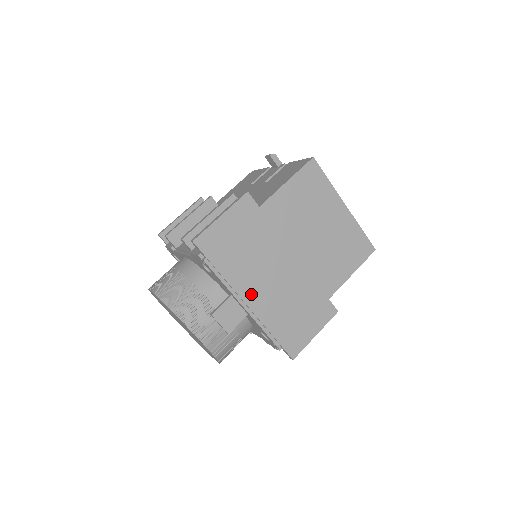
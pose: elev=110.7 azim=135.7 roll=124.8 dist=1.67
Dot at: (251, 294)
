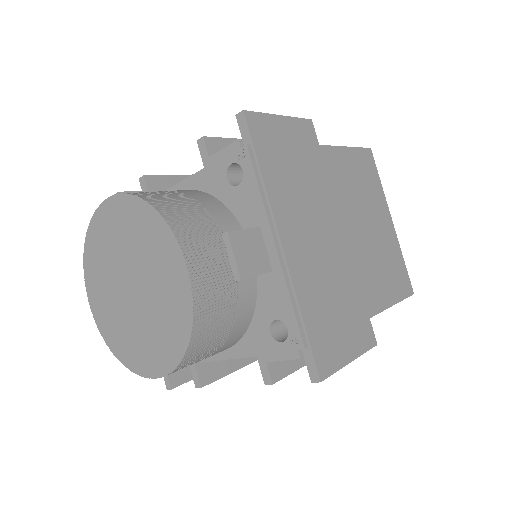
Dot at: (290, 236)
